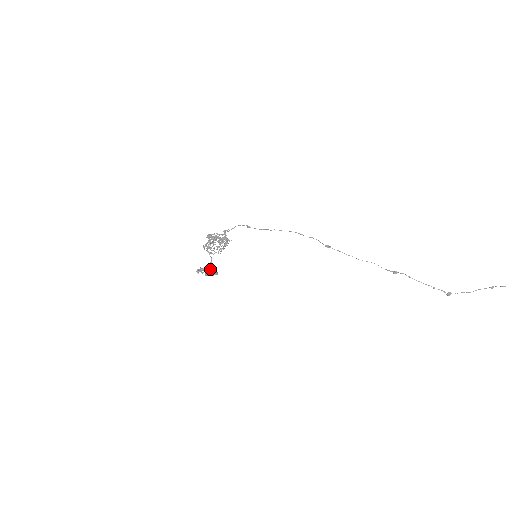
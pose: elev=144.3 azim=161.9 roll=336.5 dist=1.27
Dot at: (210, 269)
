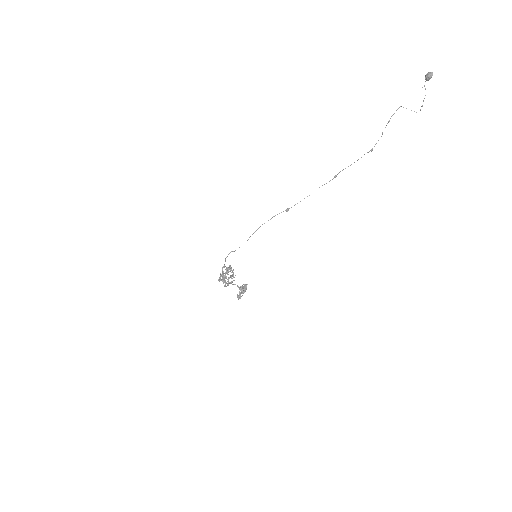
Dot at: (243, 289)
